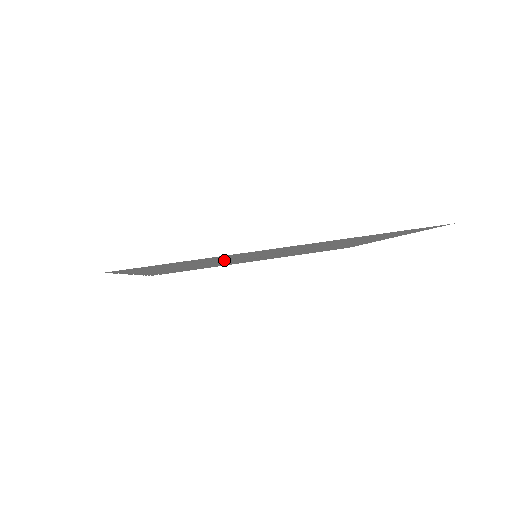
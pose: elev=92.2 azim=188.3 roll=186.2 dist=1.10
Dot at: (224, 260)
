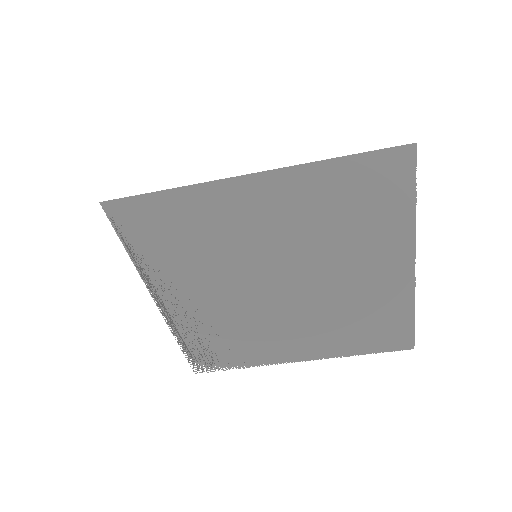
Dot at: (226, 260)
